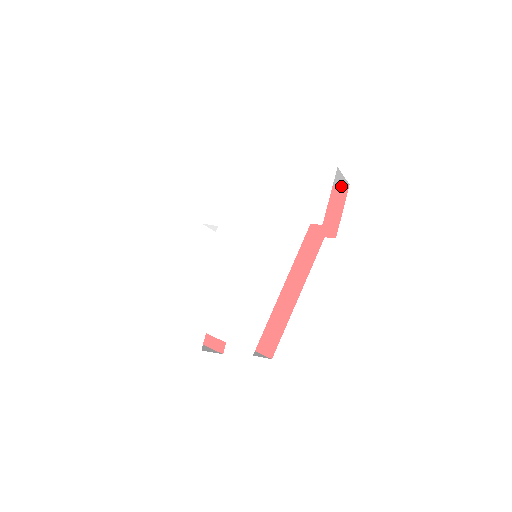
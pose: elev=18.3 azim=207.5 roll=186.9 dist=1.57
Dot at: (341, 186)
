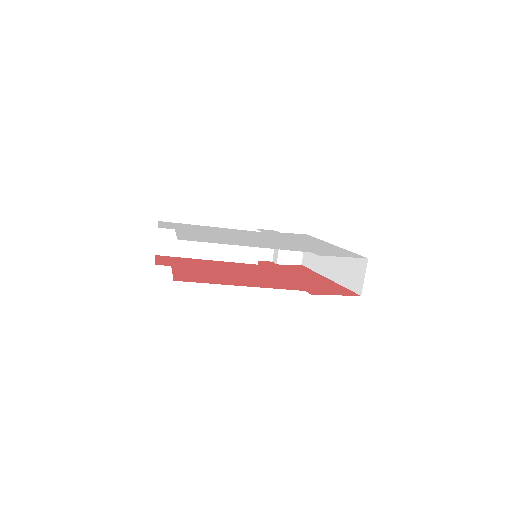
Dot at: (355, 293)
